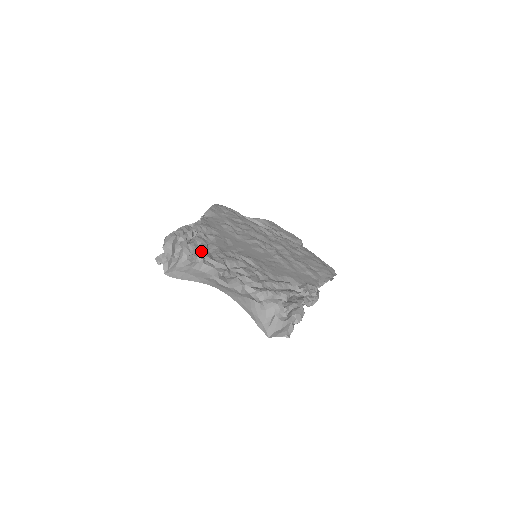
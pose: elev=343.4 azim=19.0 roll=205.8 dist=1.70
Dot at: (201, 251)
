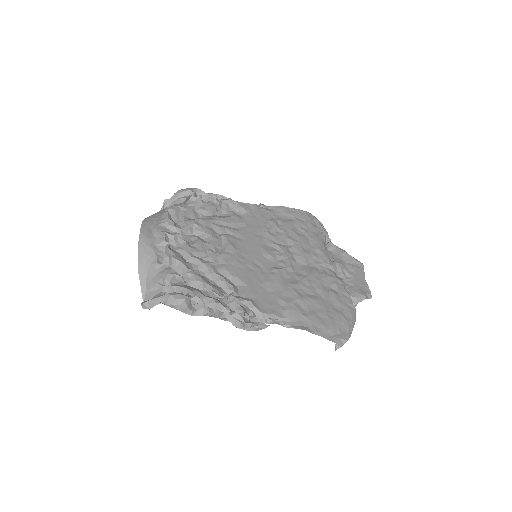
Dot at: (187, 207)
